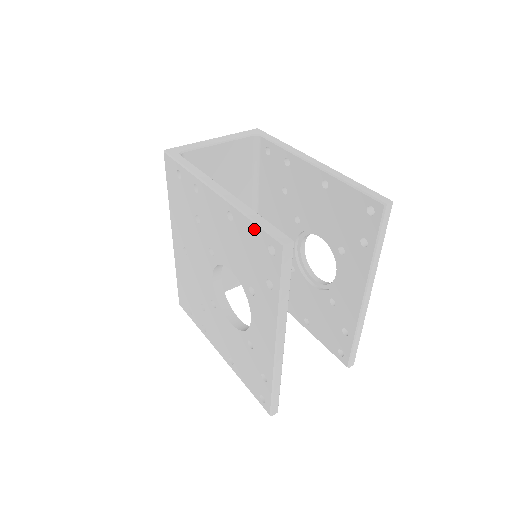
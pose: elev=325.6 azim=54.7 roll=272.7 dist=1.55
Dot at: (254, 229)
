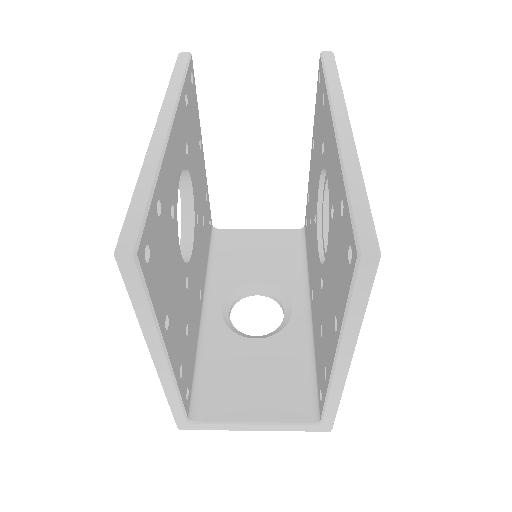
Dot at: occluded
